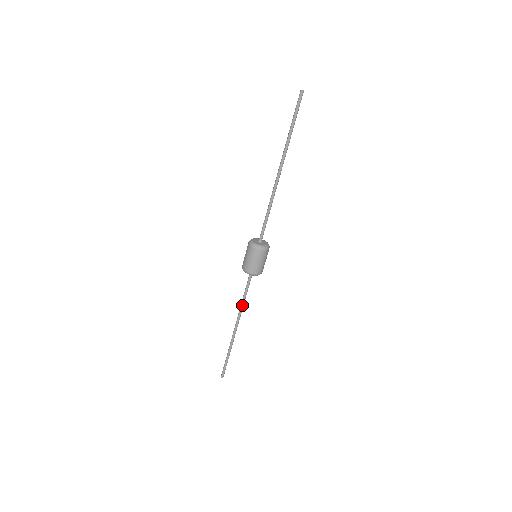
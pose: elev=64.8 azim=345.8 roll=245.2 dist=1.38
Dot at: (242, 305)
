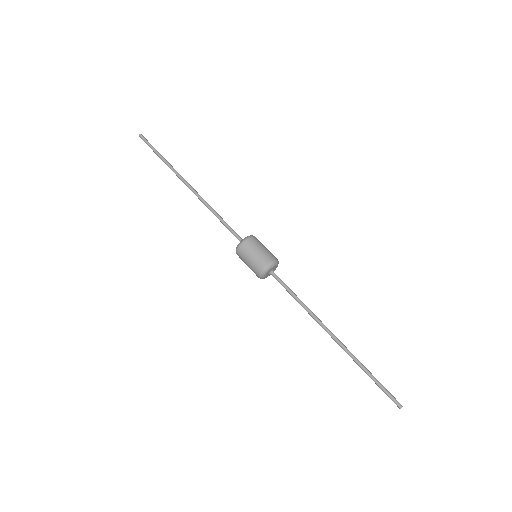
Dot at: (304, 308)
